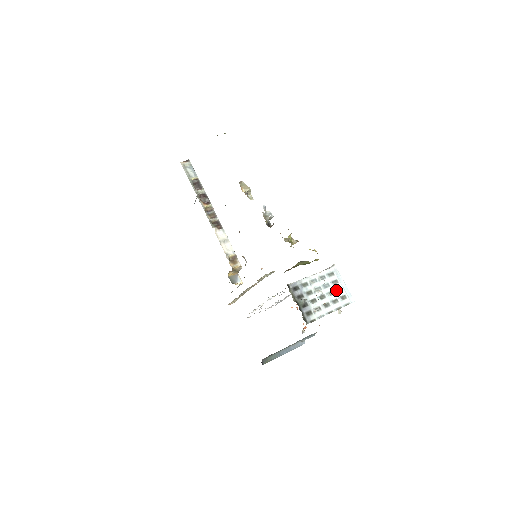
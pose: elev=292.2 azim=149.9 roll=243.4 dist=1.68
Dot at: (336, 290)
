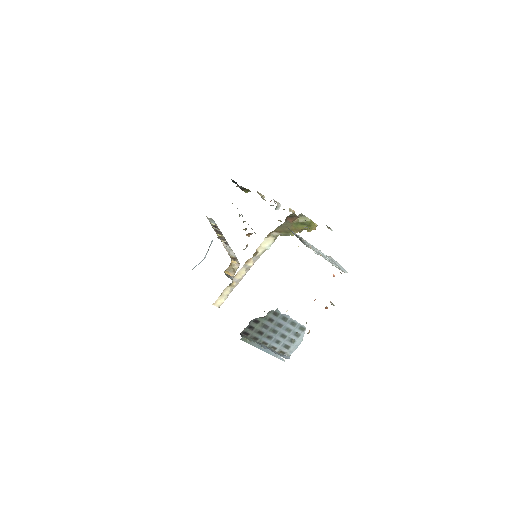
Dot at: (331, 261)
